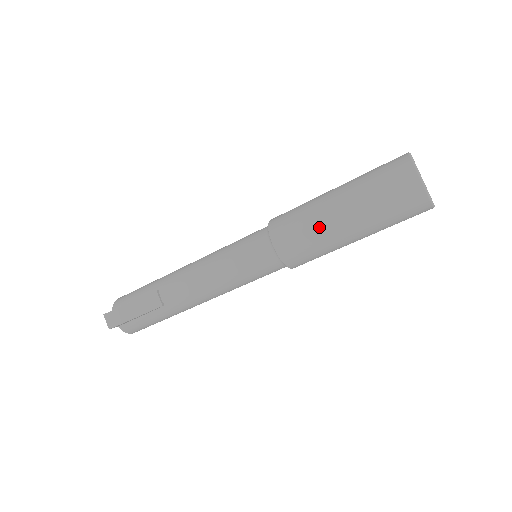
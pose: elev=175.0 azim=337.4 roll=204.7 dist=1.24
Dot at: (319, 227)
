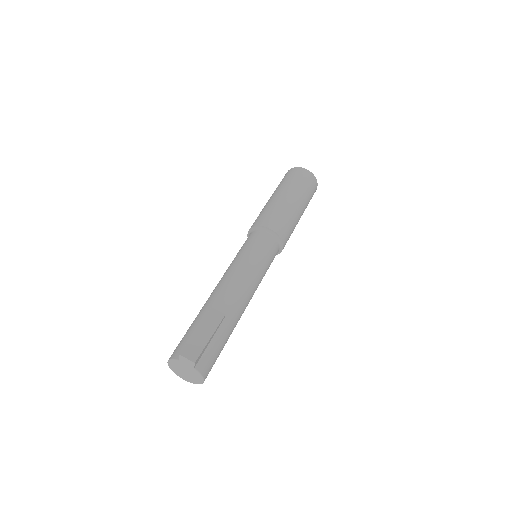
Dot at: (284, 207)
